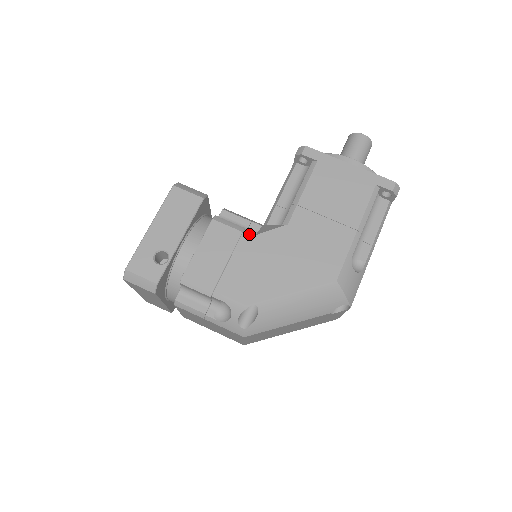
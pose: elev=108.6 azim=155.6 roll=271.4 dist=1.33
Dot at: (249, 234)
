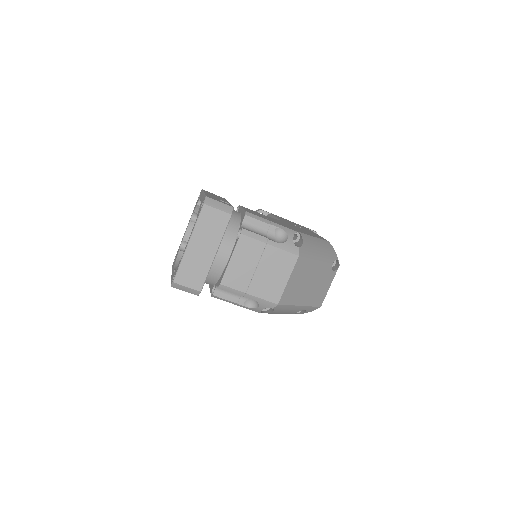
Dot at: occluded
